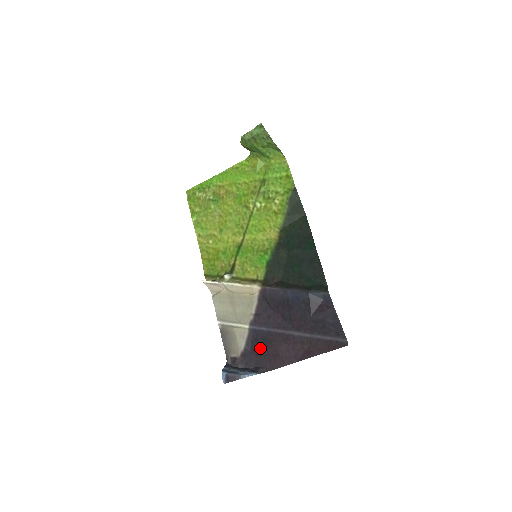
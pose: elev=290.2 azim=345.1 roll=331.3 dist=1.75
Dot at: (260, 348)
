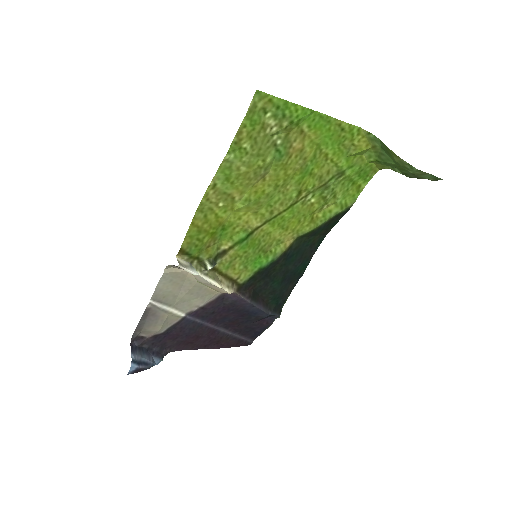
Dot at: (180, 335)
